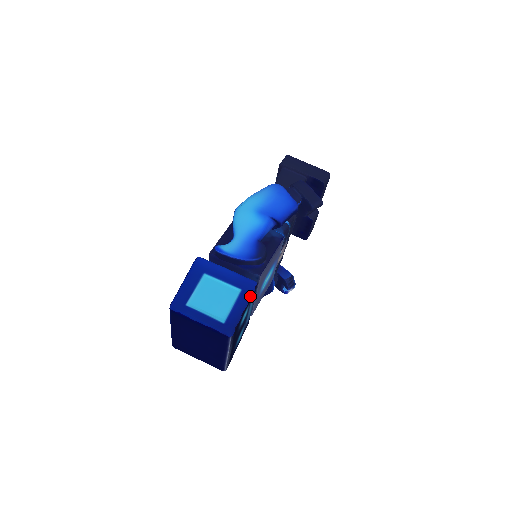
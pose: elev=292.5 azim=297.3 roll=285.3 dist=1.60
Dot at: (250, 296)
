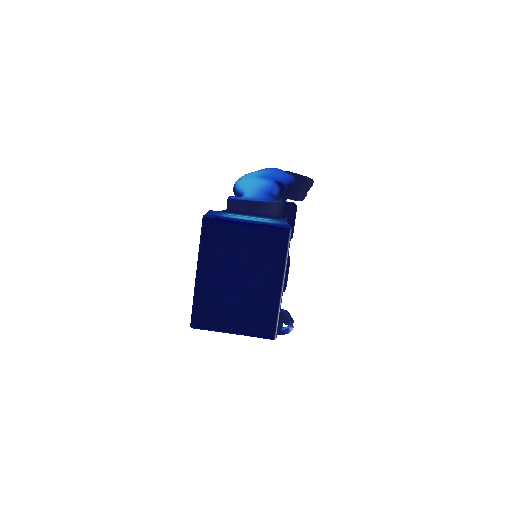
Dot at: occluded
